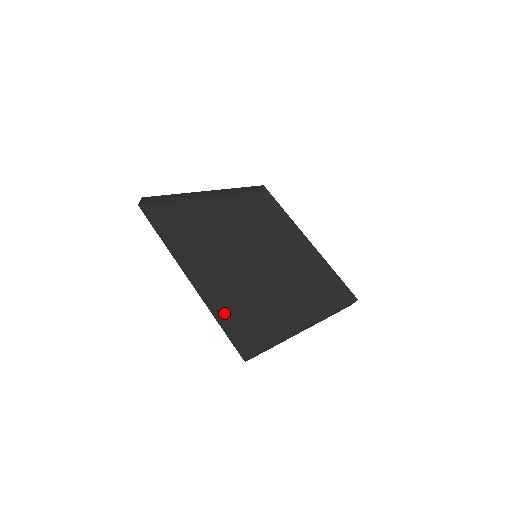
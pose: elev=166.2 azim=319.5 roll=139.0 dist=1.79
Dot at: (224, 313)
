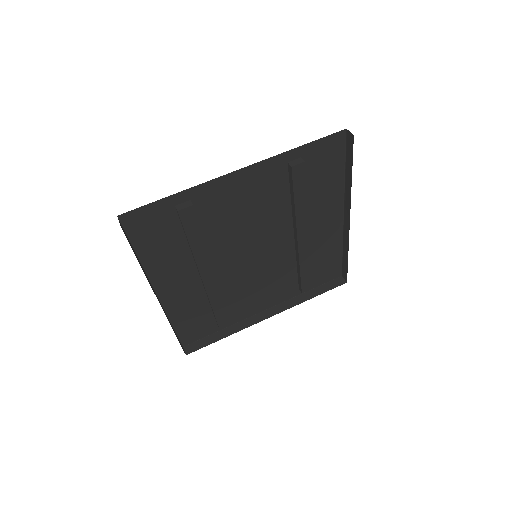
Dot at: (183, 316)
